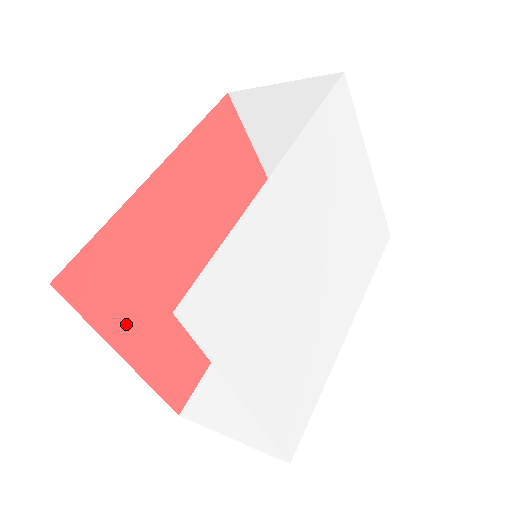
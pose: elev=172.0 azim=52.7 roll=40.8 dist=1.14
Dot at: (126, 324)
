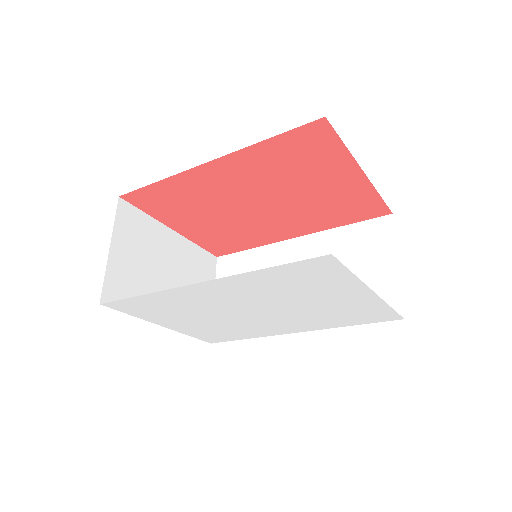
Dot at: (176, 220)
